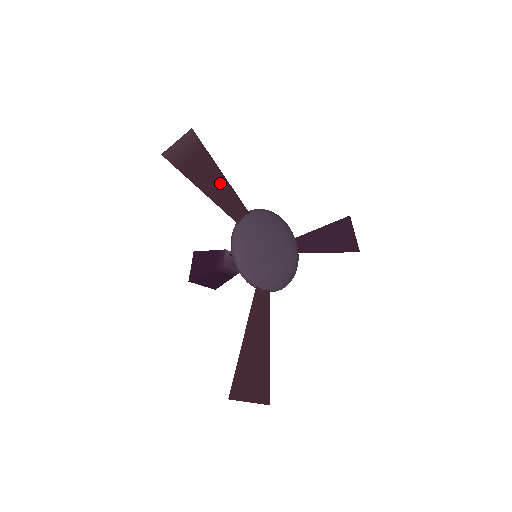
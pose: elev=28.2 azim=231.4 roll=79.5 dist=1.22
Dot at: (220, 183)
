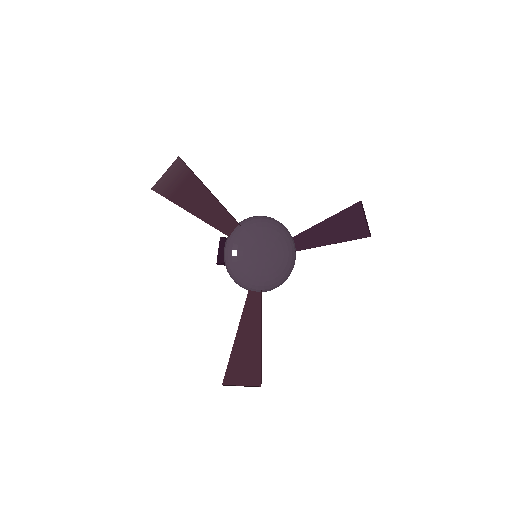
Dot at: (210, 202)
